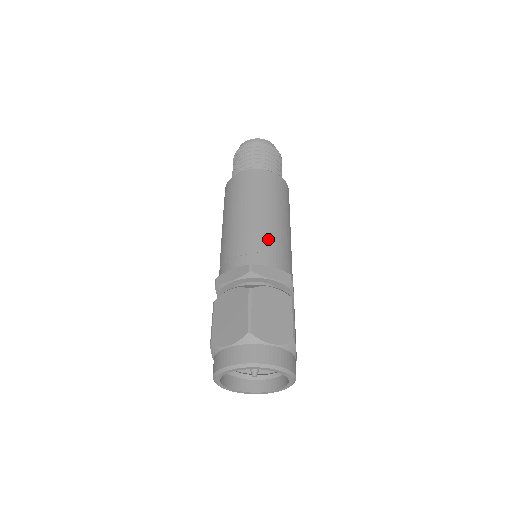
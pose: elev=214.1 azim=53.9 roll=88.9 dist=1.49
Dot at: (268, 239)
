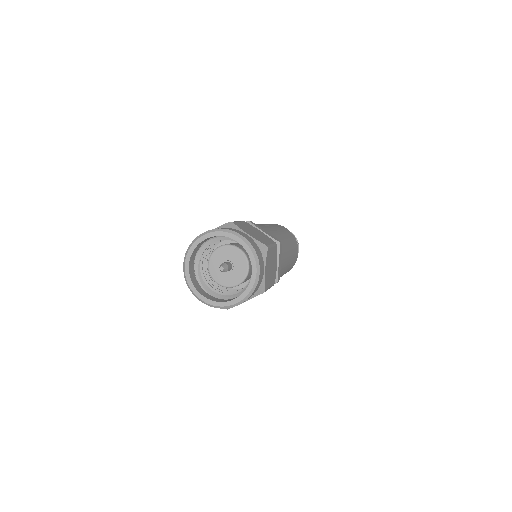
Dot at: (270, 229)
